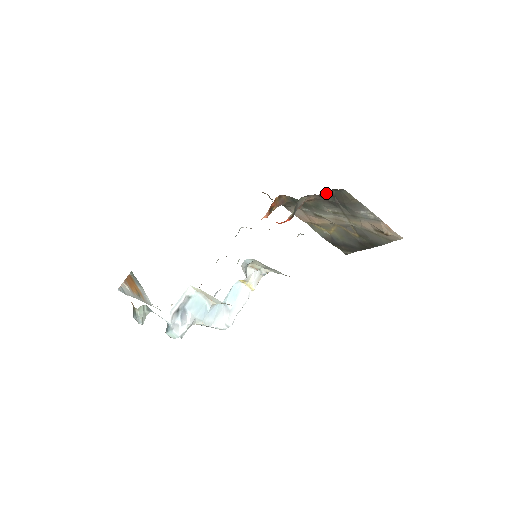
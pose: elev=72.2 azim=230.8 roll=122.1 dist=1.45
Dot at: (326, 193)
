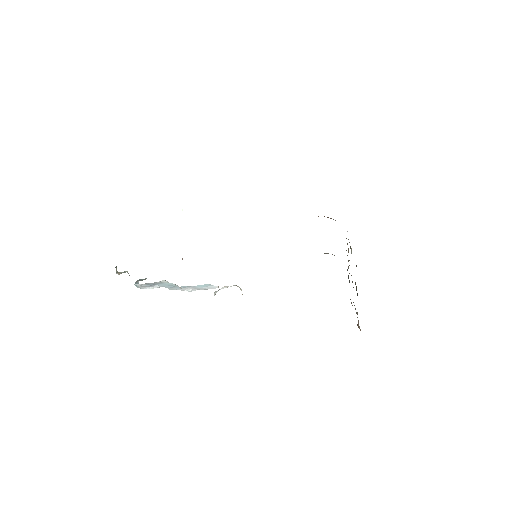
Dot at: occluded
